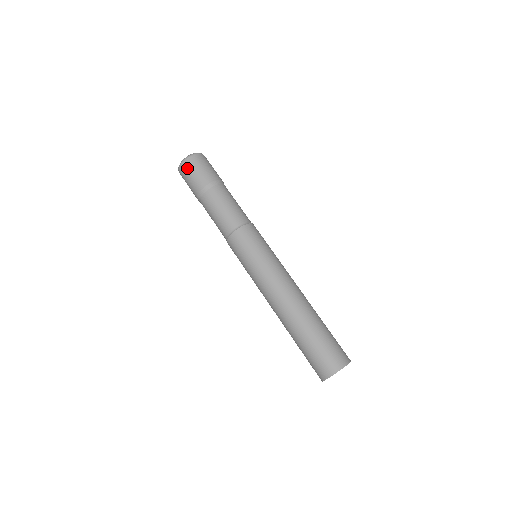
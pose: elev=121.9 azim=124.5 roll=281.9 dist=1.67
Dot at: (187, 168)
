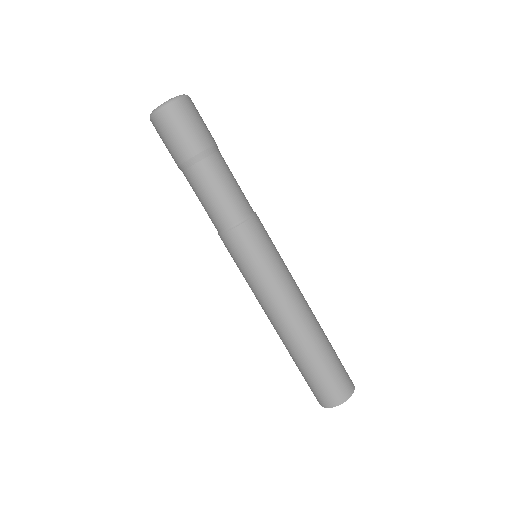
Dot at: (171, 119)
